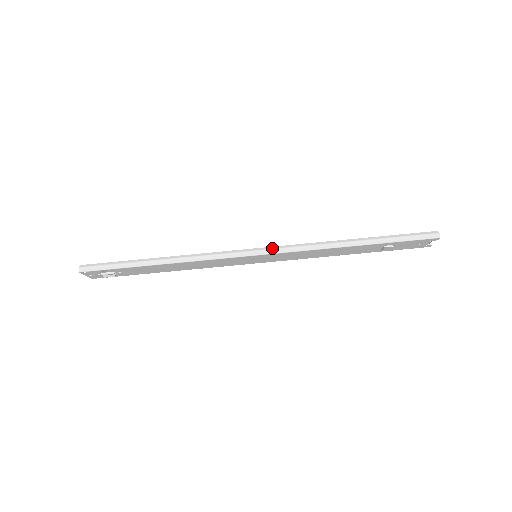
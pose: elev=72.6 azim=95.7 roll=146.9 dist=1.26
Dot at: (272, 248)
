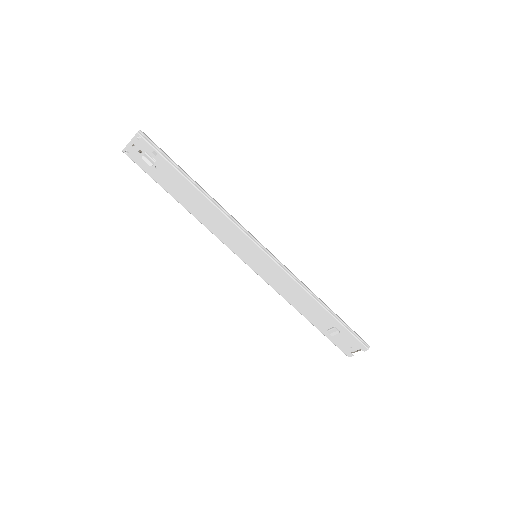
Dot at: occluded
